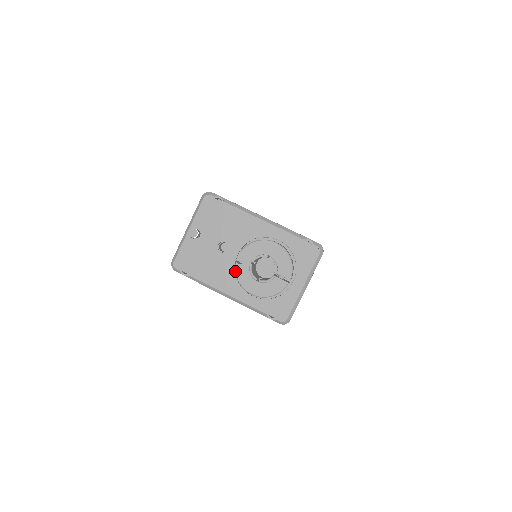
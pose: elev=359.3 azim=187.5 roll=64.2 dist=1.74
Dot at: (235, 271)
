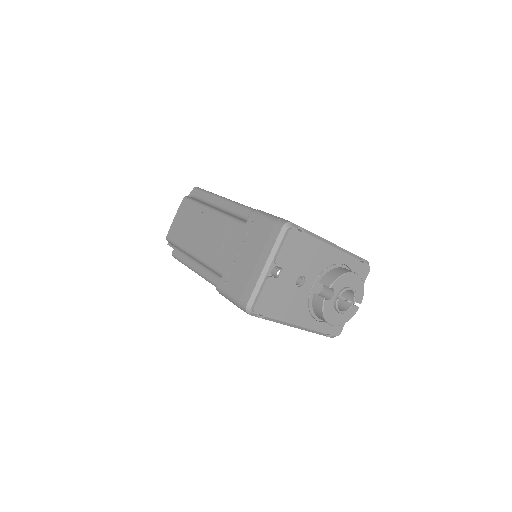
Dot at: (323, 308)
